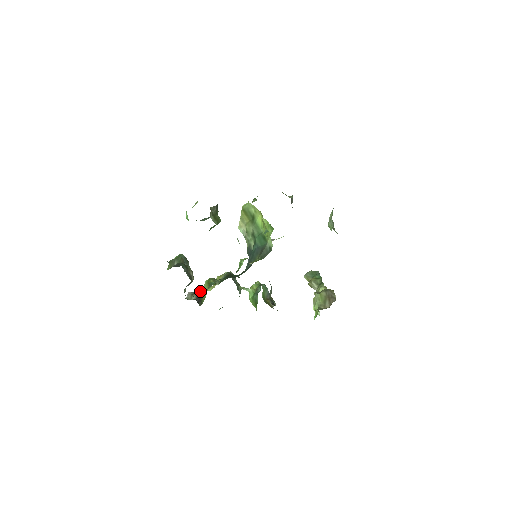
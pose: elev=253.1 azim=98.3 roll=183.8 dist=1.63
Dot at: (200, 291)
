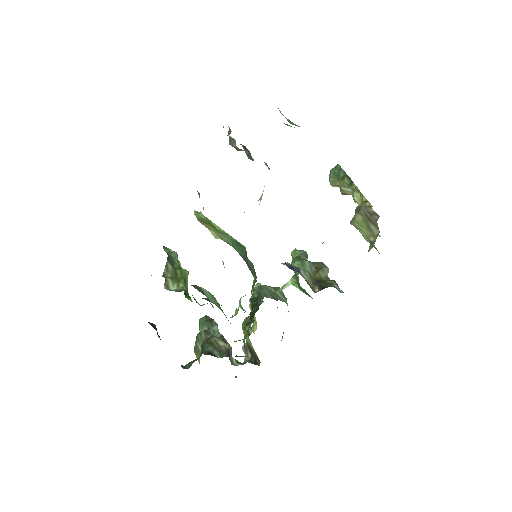
Dot at: (247, 345)
